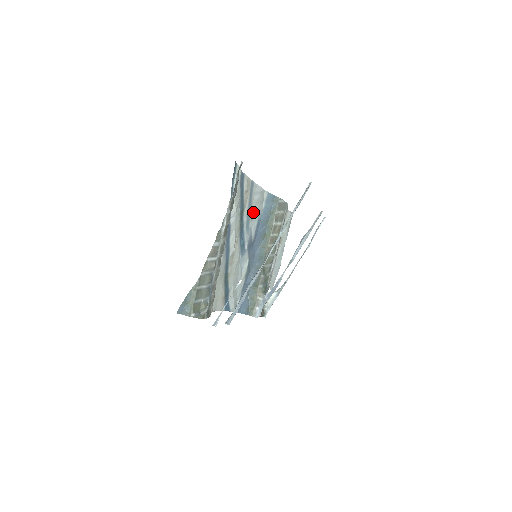
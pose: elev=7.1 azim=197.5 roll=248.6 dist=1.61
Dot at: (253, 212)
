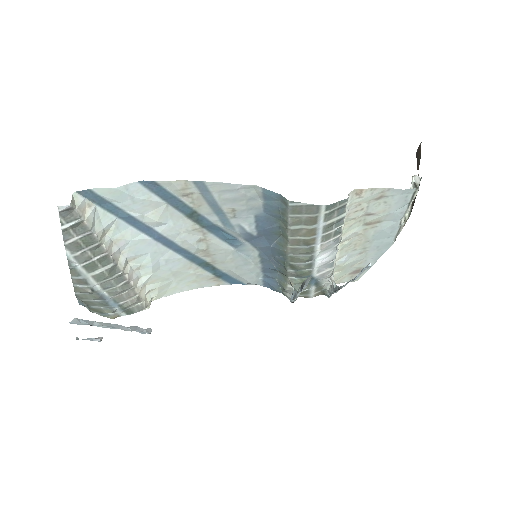
Dot at: (233, 209)
